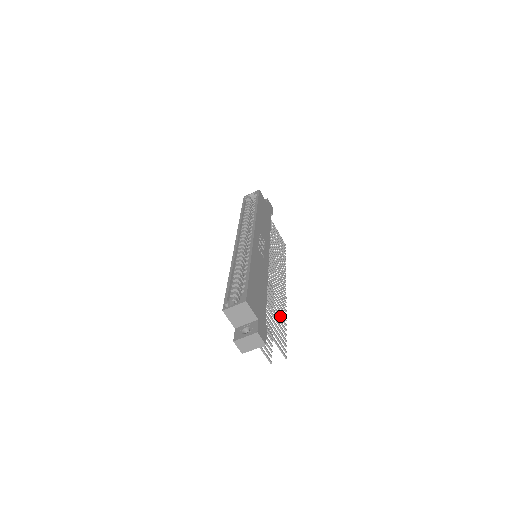
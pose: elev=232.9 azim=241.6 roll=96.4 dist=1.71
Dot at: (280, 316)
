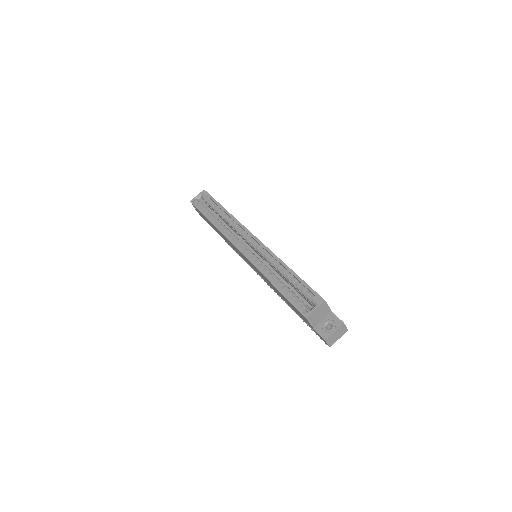
Dot at: occluded
